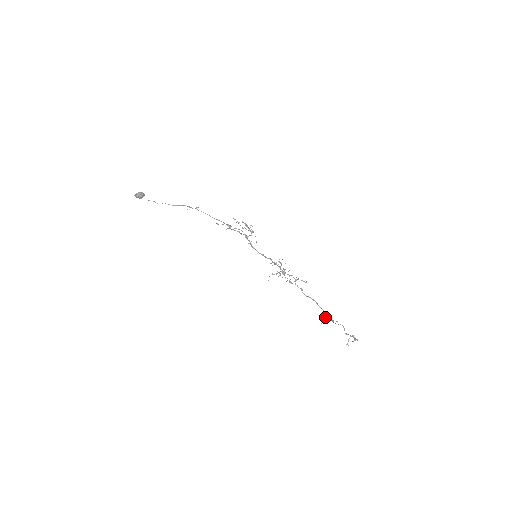
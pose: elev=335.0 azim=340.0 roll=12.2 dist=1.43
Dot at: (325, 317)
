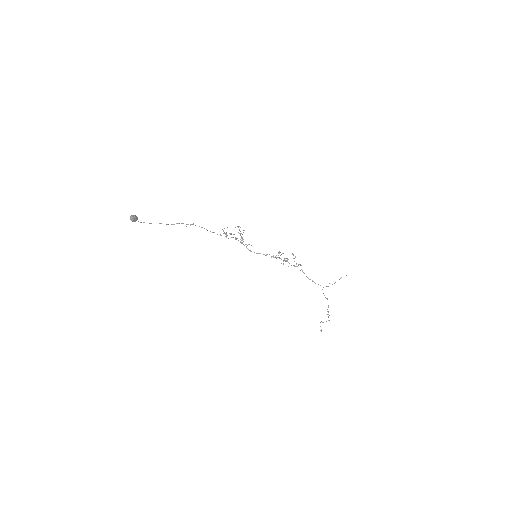
Dot at: occluded
